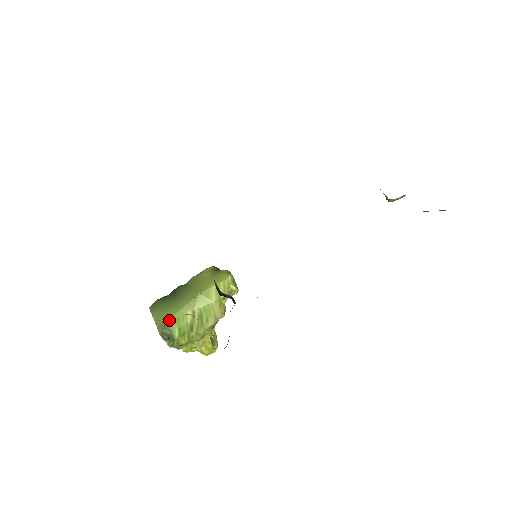
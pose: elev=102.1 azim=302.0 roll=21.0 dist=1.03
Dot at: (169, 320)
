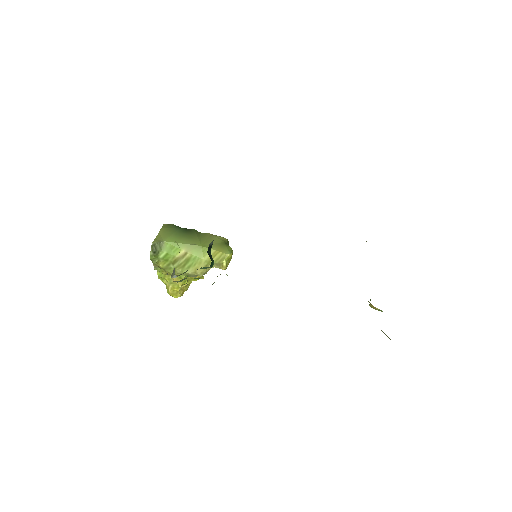
Dot at: (167, 242)
